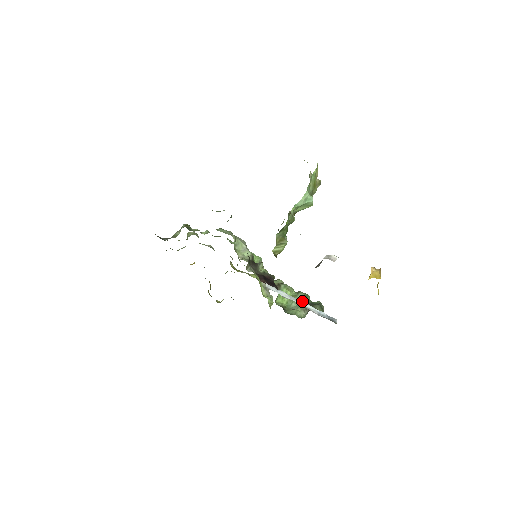
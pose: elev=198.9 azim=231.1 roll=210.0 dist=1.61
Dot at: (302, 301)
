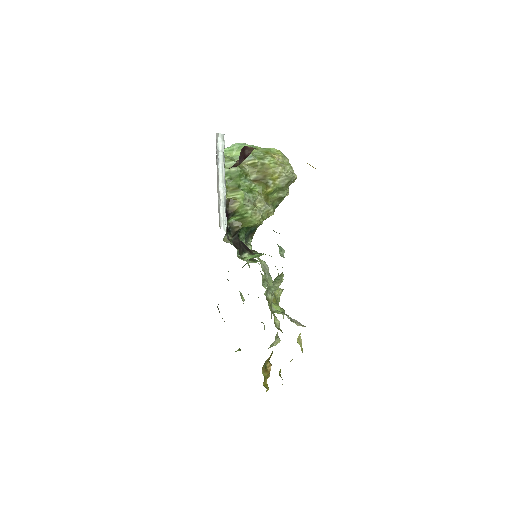
Dot at: occluded
